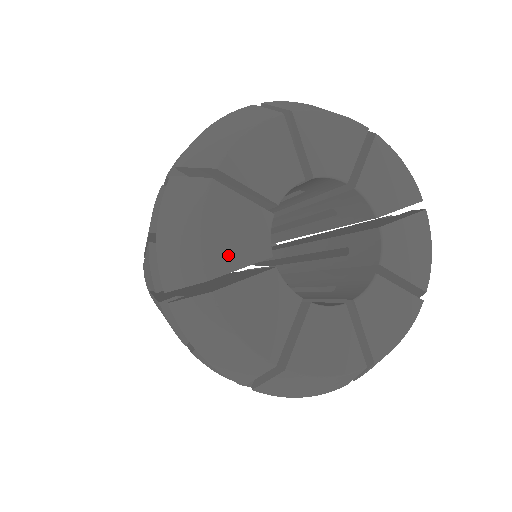
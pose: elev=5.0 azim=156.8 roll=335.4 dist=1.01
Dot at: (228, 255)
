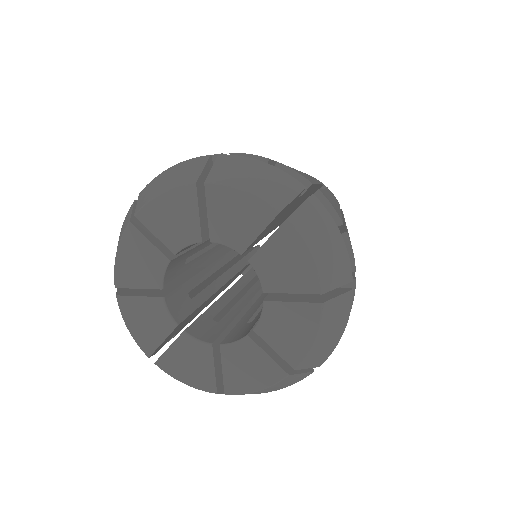
Dot at: (151, 337)
